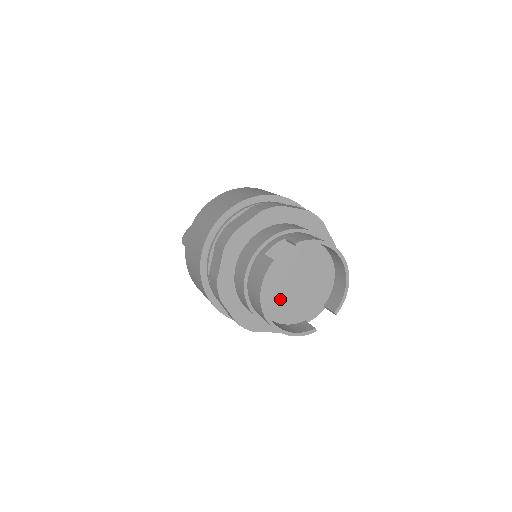
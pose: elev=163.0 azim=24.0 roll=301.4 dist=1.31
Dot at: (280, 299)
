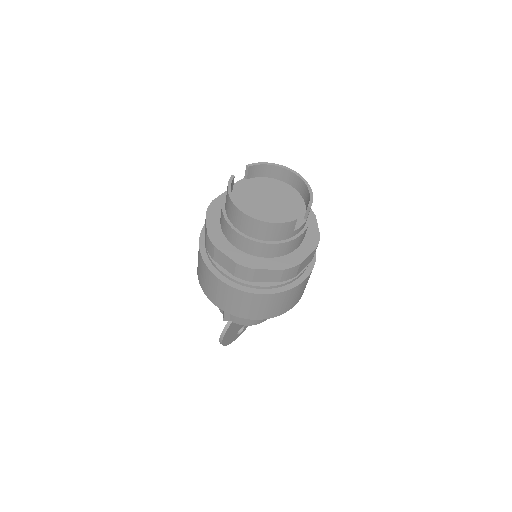
Dot at: (257, 215)
